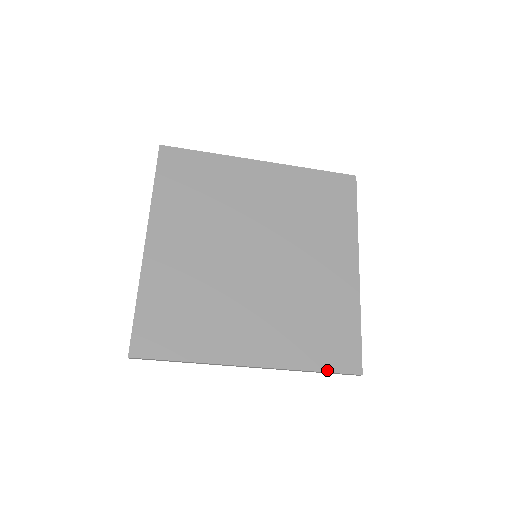
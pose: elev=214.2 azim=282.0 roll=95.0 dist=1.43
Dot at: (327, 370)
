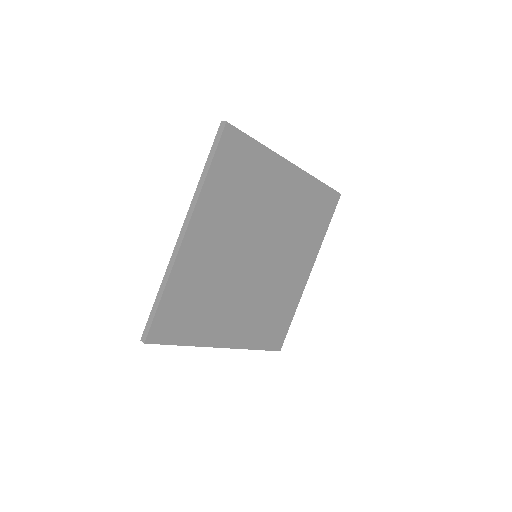
Dot at: (264, 349)
